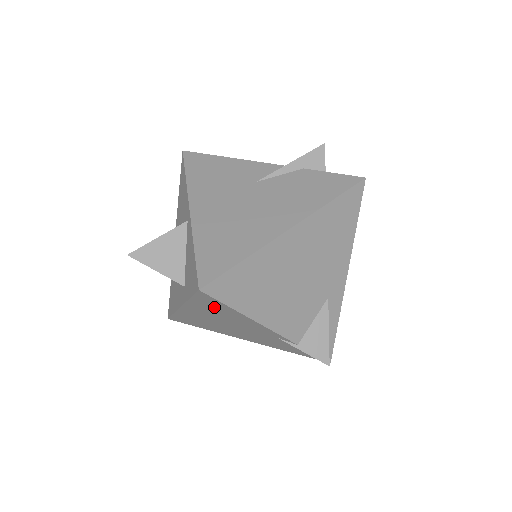
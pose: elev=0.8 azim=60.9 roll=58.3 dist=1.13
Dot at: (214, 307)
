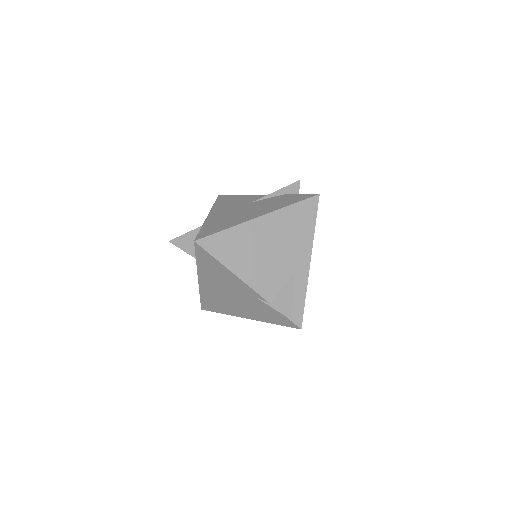
Dot at: (210, 265)
